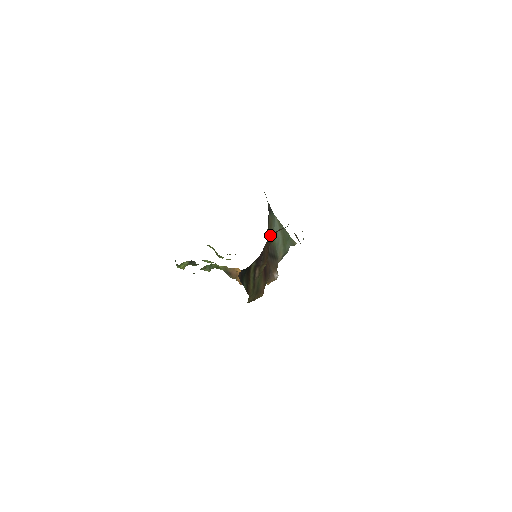
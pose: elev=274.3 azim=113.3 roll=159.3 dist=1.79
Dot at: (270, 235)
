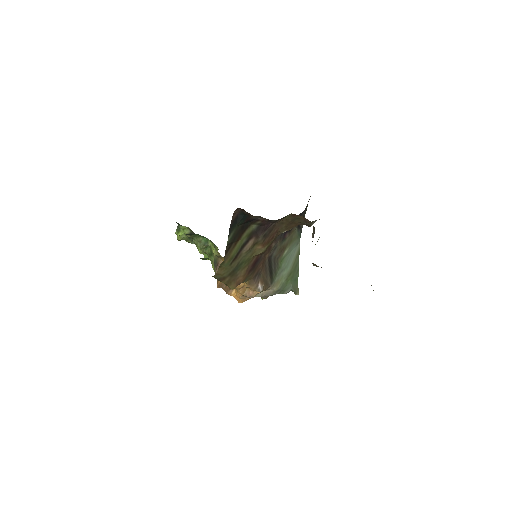
Dot at: (284, 247)
